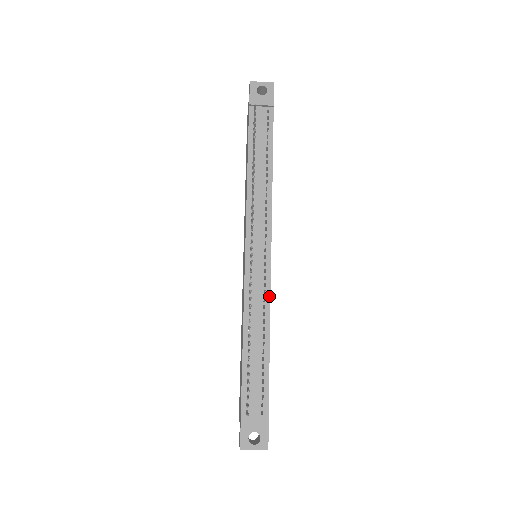
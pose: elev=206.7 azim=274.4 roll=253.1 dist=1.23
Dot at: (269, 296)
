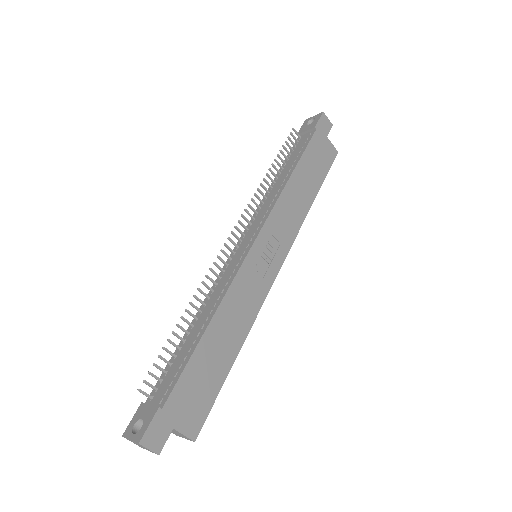
Dot at: (232, 280)
